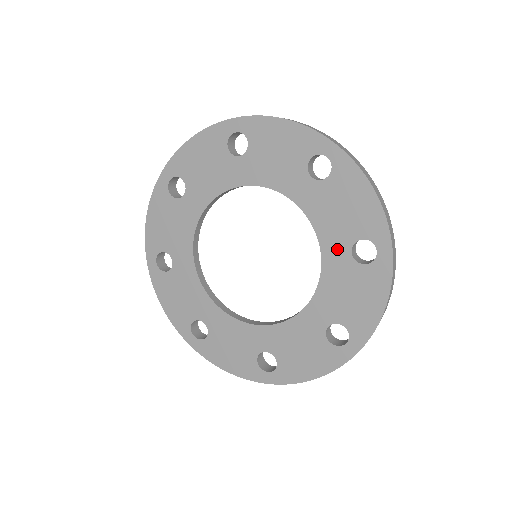
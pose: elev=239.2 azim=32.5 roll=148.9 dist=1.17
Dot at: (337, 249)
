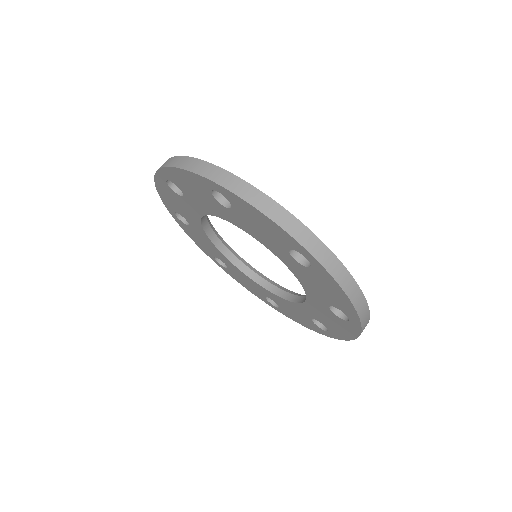
Dot at: (284, 256)
